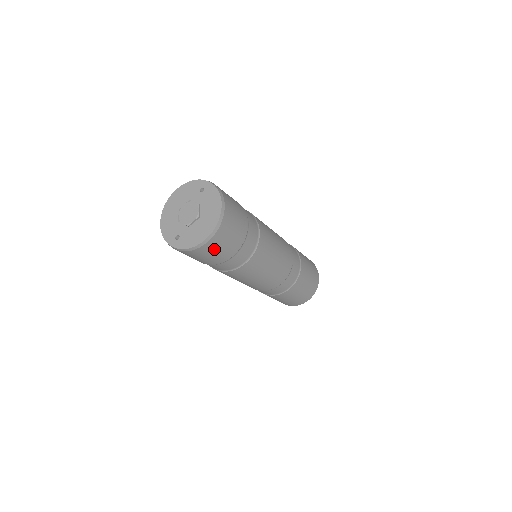
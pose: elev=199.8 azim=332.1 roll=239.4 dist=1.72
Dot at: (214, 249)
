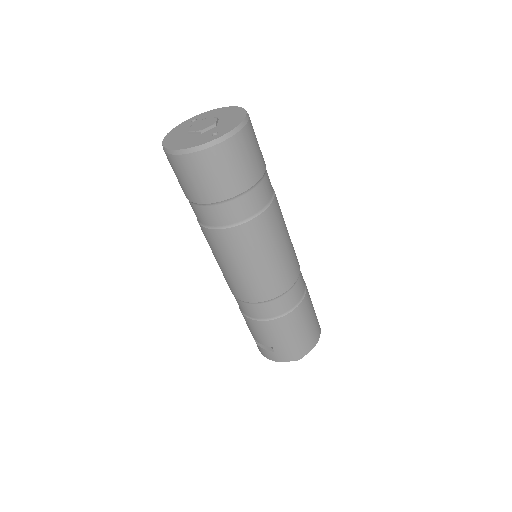
Dot at: (254, 138)
